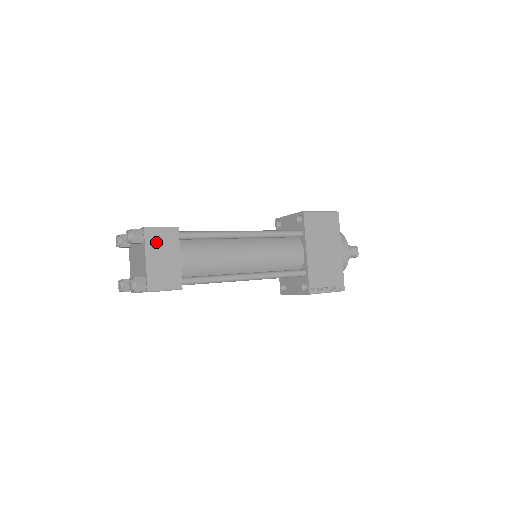
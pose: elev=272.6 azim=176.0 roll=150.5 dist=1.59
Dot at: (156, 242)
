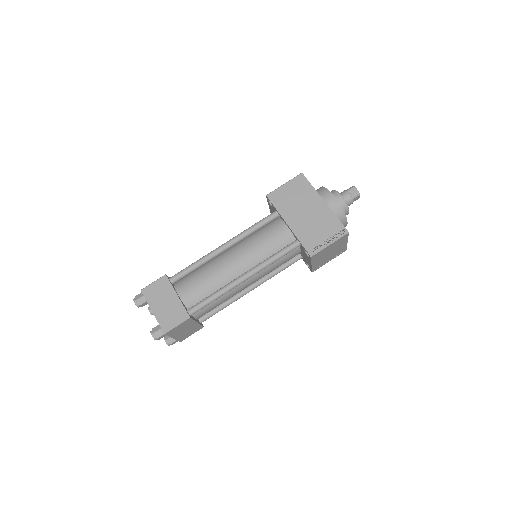
Dot at: (154, 295)
